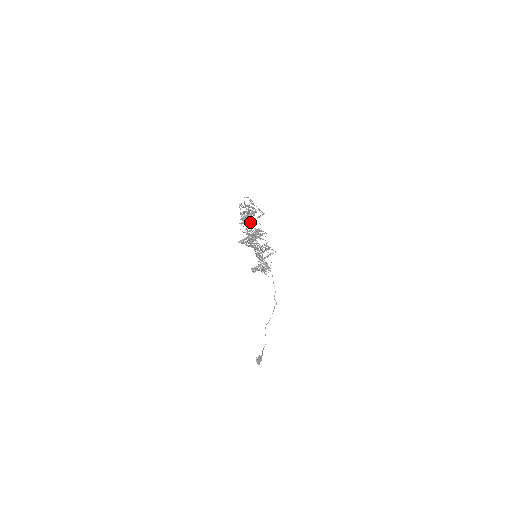
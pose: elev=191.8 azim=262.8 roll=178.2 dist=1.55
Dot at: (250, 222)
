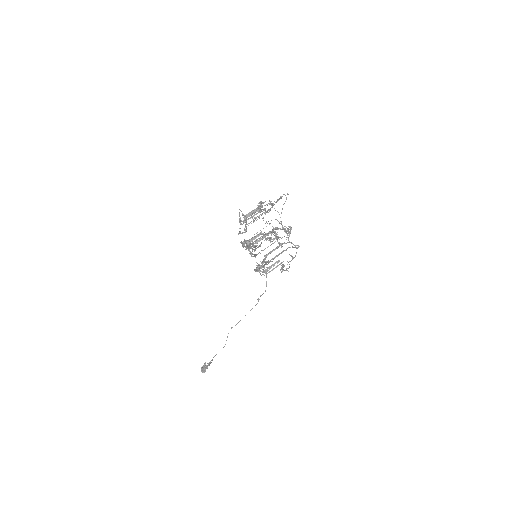
Dot at: (256, 220)
